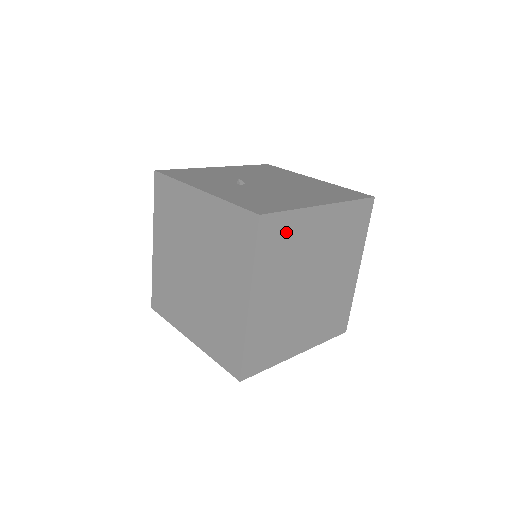
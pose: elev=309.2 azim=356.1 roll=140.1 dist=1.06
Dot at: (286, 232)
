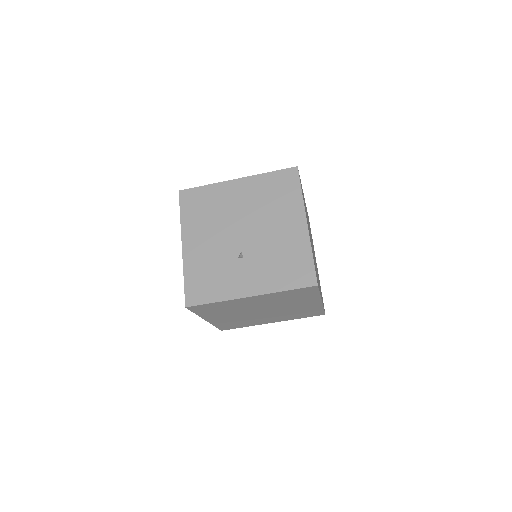
Dot at: (314, 263)
